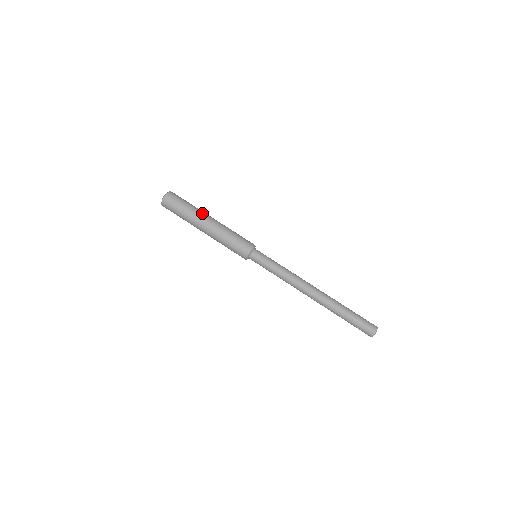
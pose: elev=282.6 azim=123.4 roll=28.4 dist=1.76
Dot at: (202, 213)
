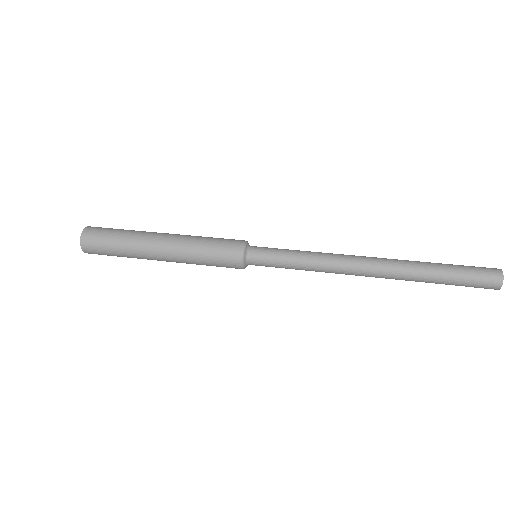
Dot at: (146, 234)
